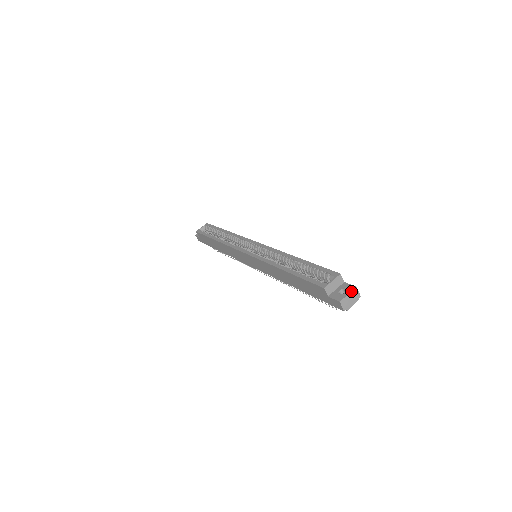
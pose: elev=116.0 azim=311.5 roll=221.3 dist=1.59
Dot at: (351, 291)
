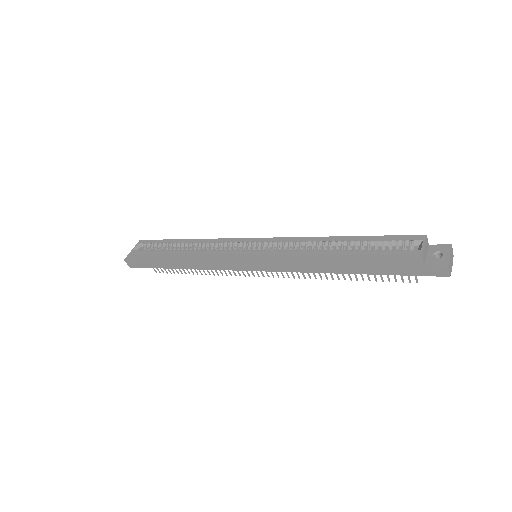
Dot at: (450, 250)
